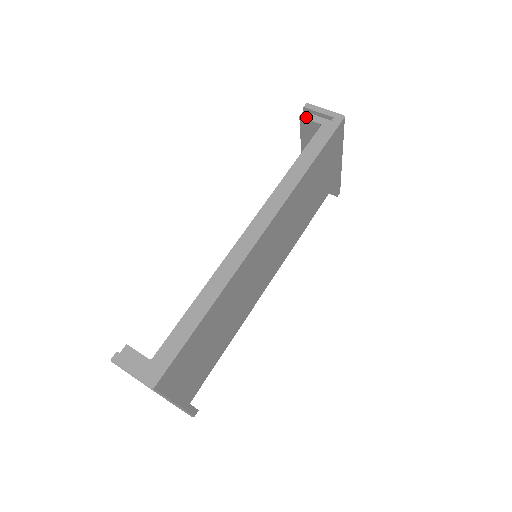
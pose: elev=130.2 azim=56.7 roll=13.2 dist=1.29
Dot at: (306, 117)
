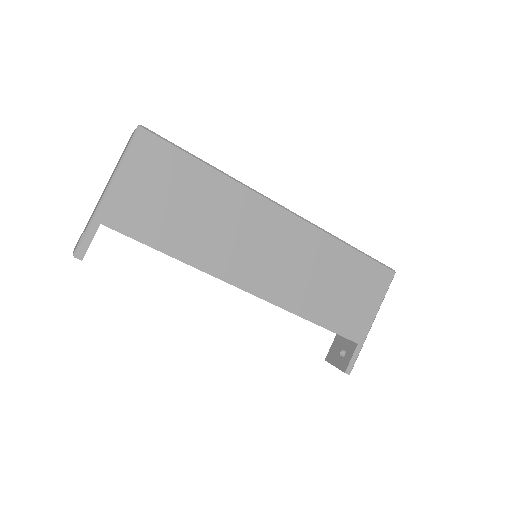
Dot at: occluded
